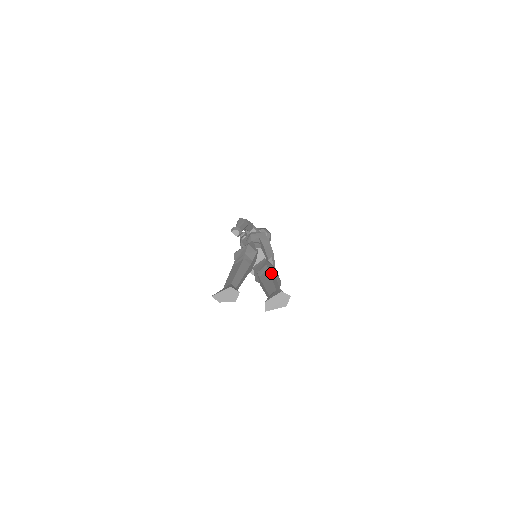
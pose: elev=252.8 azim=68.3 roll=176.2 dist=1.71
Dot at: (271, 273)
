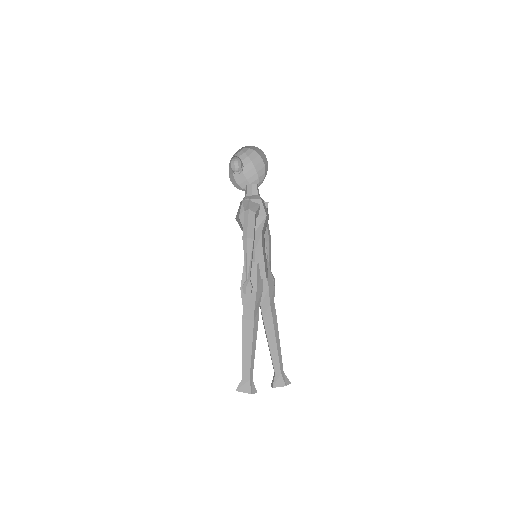
Dot at: (275, 324)
